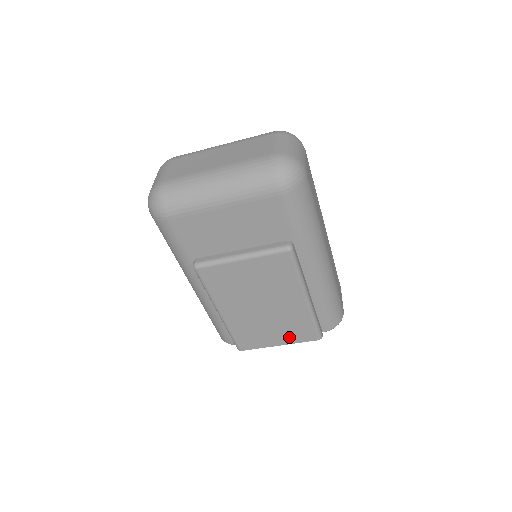
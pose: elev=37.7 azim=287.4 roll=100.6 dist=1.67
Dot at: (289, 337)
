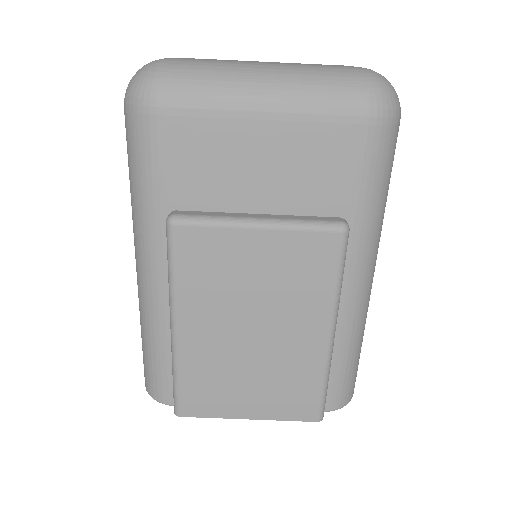
Dot at: (272, 405)
